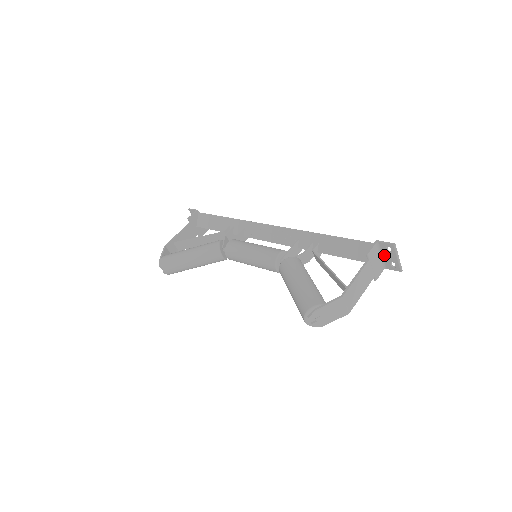
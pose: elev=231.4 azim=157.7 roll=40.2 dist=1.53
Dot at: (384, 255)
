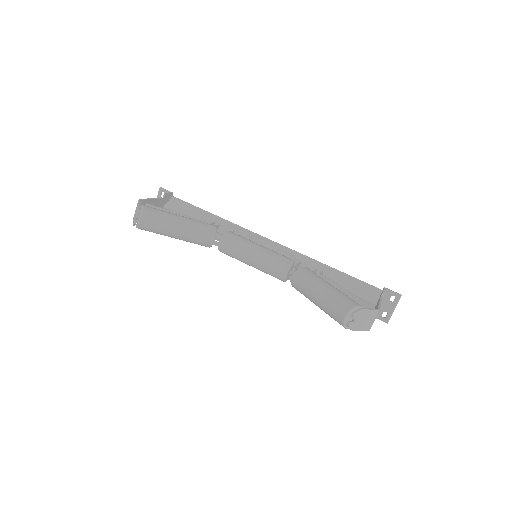
Dot at: (383, 303)
